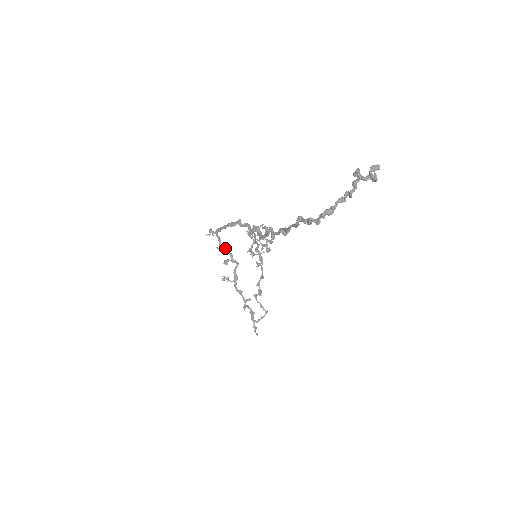
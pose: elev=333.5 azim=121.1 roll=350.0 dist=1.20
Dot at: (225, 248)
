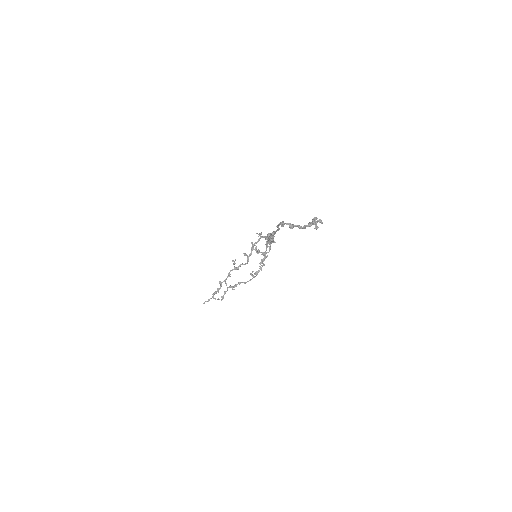
Dot at: occluded
